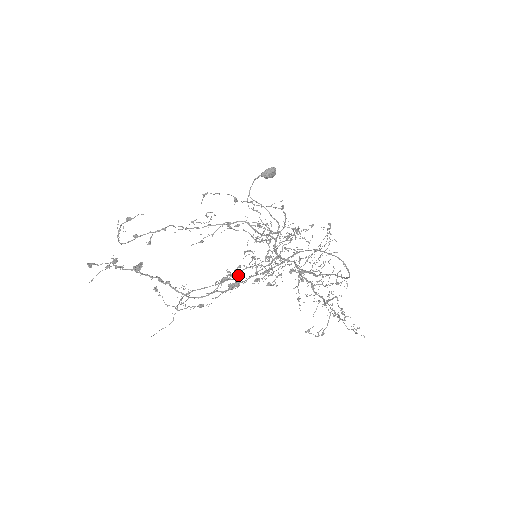
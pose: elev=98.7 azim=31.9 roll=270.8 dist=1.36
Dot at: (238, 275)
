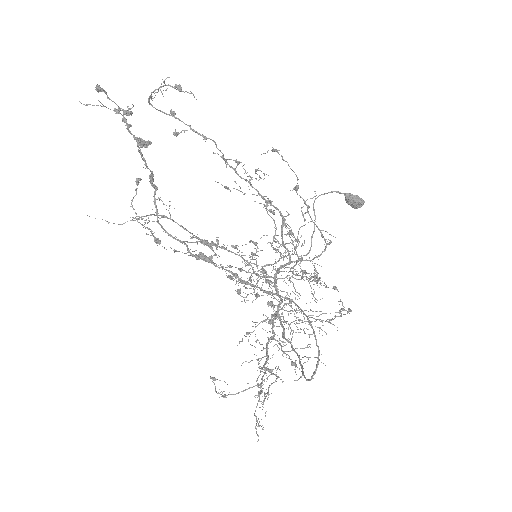
Dot at: occluded
